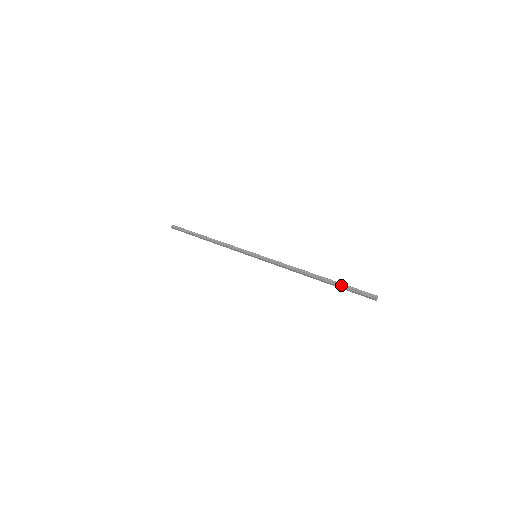
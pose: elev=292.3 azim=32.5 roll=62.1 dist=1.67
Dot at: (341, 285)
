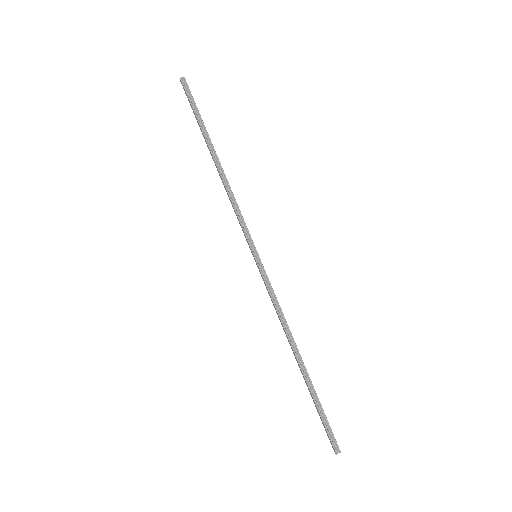
Dot at: (317, 401)
